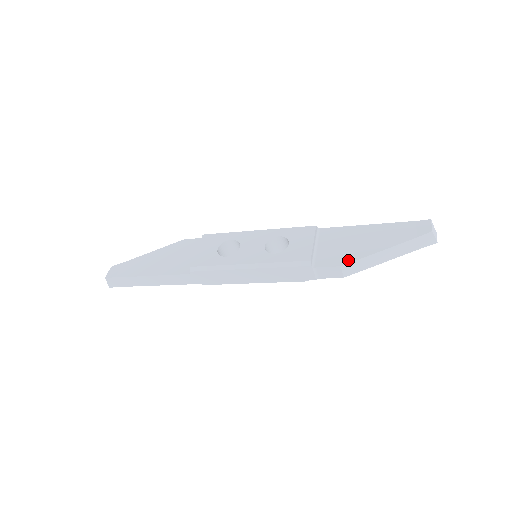
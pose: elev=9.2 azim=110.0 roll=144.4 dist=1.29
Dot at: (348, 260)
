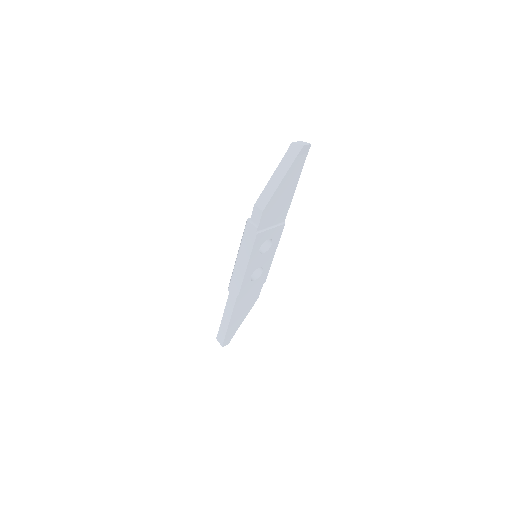
Dot at: (259, 199)
